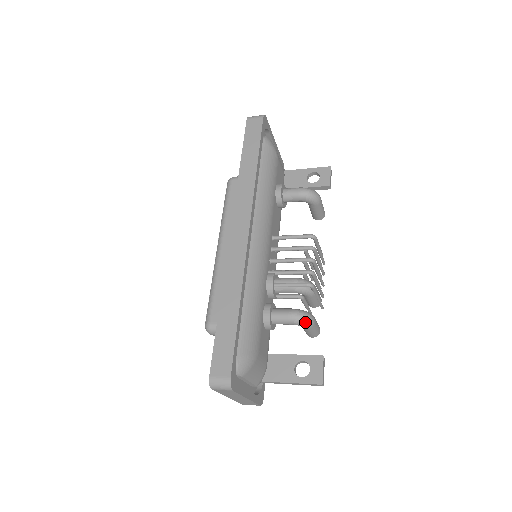
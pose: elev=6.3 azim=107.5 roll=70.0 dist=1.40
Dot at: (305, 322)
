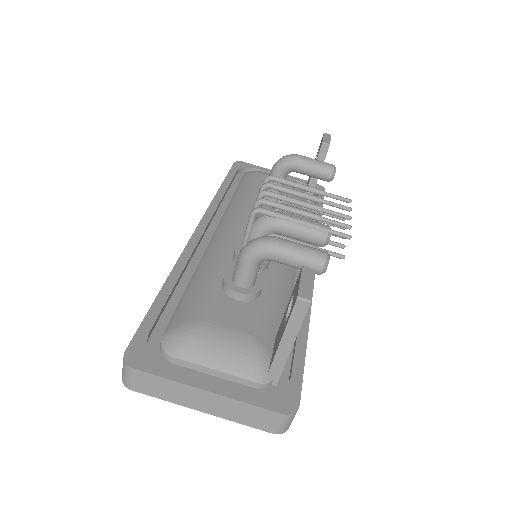
Dot at: (254, 247)
